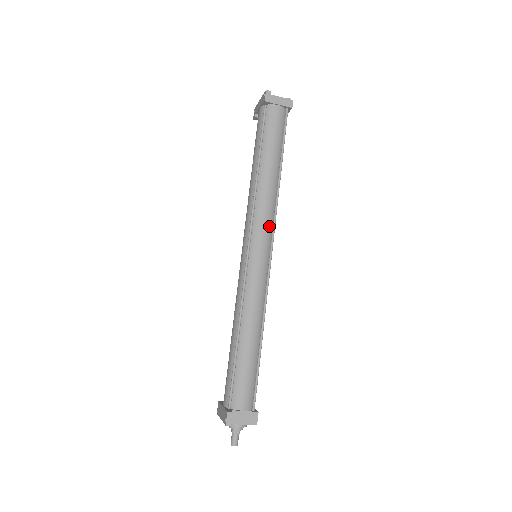
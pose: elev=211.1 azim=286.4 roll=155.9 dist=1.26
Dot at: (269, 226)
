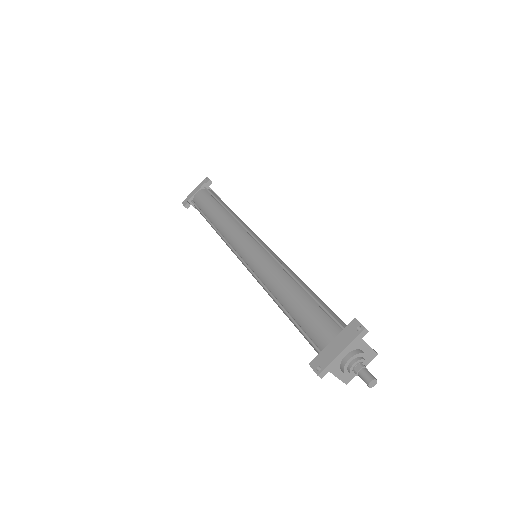
Dot at: occluded
